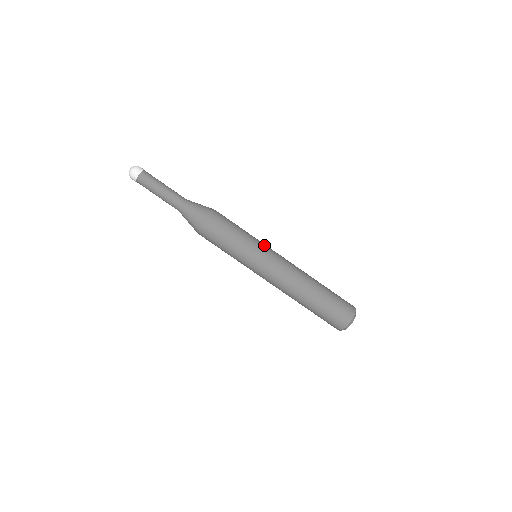
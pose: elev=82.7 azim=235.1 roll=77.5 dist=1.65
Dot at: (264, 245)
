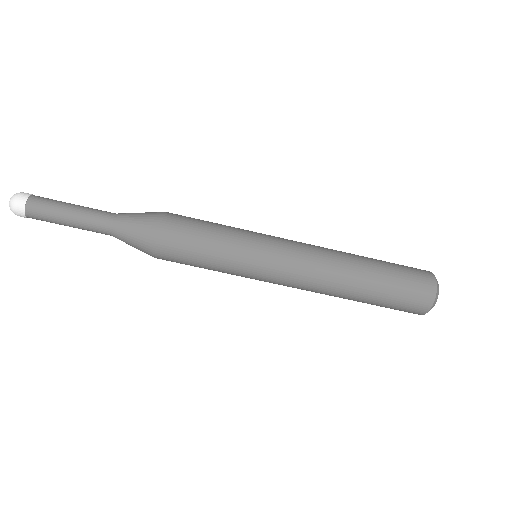
Dot at: (261, 233)
